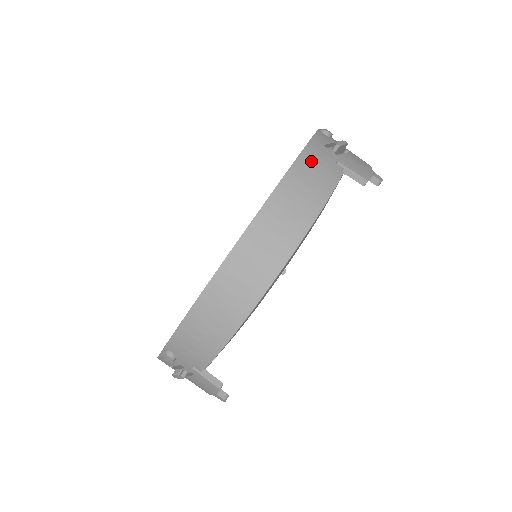
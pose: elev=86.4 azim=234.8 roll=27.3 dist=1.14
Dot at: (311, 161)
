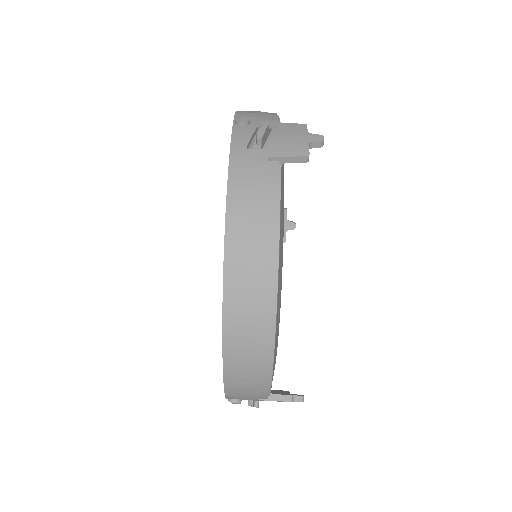
Dot at: (242, 181)
